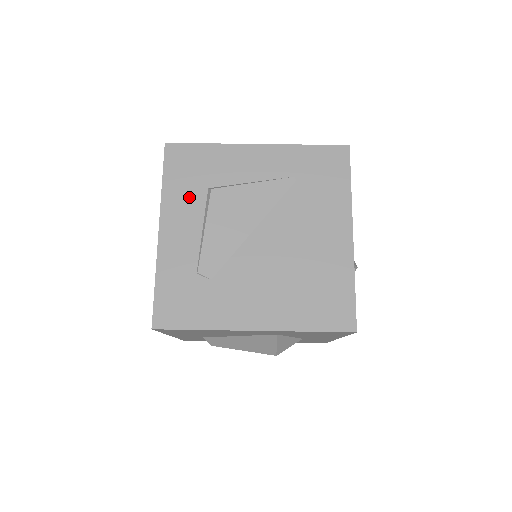
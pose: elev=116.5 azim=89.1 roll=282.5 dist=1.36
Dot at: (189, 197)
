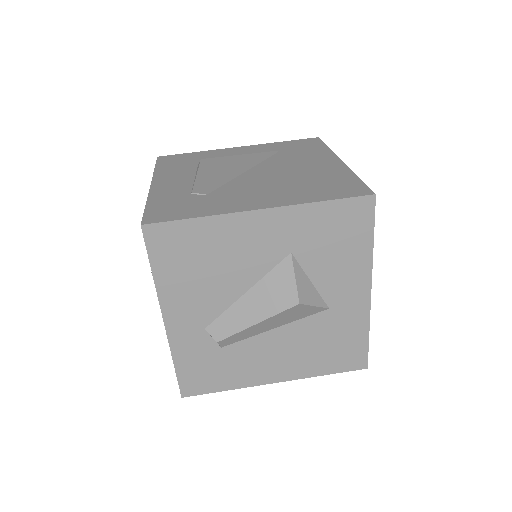
Dot at: (180, 169)
